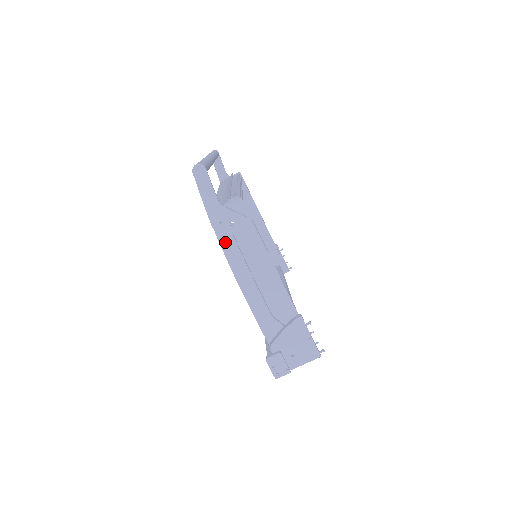
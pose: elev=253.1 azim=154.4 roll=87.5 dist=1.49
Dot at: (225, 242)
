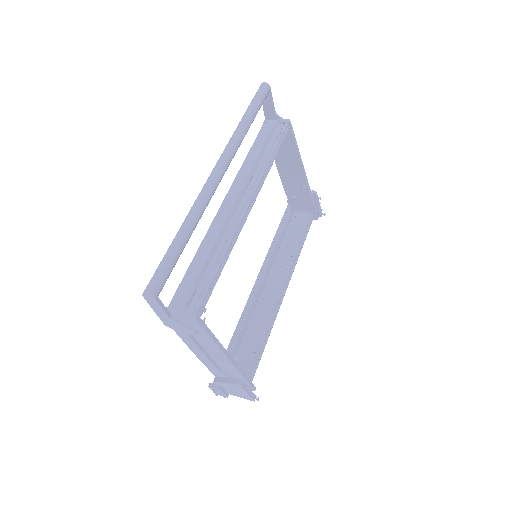
Dot at: occluded
